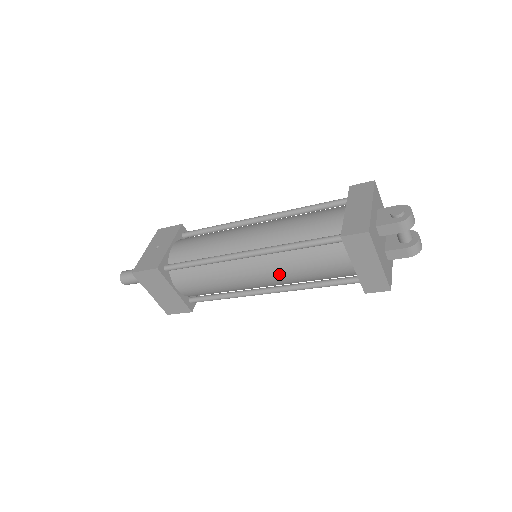
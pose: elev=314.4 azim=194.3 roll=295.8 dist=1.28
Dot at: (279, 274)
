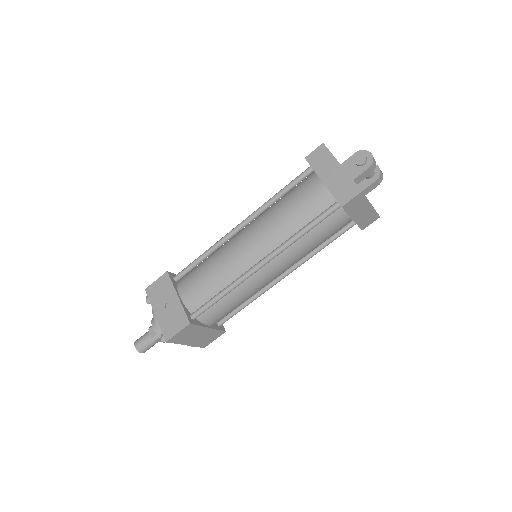
Dot at: (294, 260)
